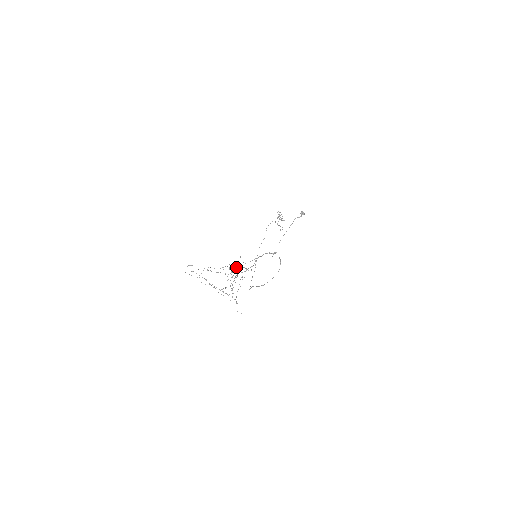
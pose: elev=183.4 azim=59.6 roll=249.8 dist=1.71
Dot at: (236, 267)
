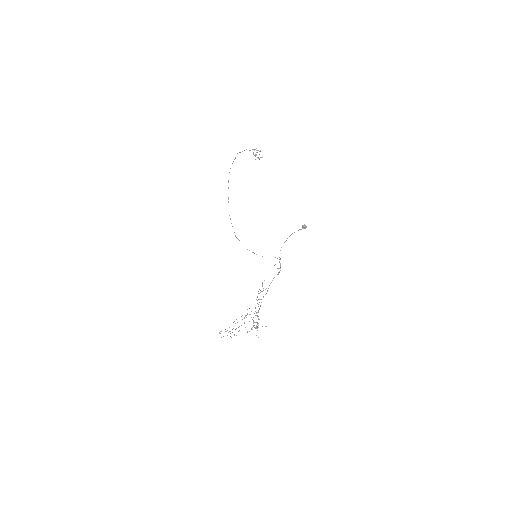
Dot at: occluded
